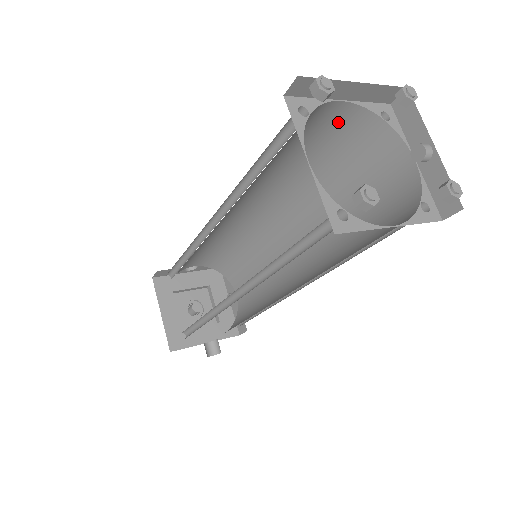
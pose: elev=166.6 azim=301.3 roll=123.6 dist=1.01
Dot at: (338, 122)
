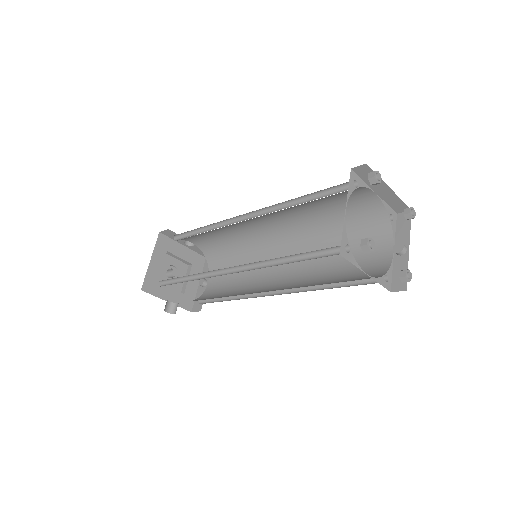
Dot at: (364, 204)
